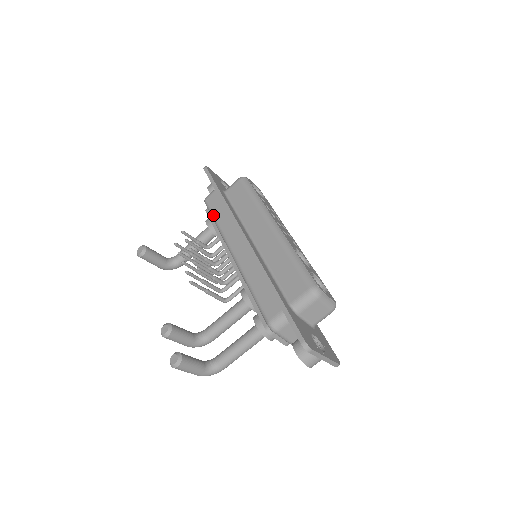
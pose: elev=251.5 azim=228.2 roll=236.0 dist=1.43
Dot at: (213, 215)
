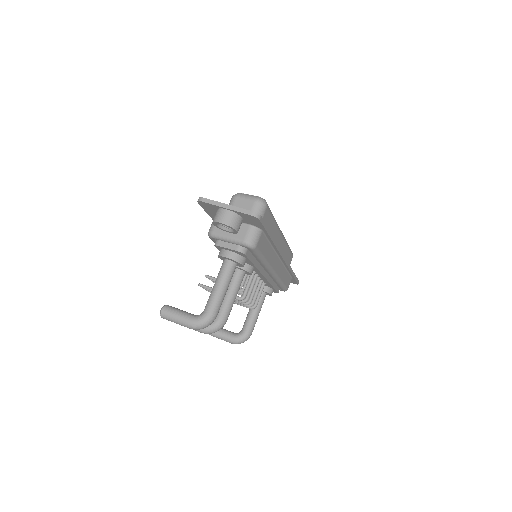
Dot at: occluded
